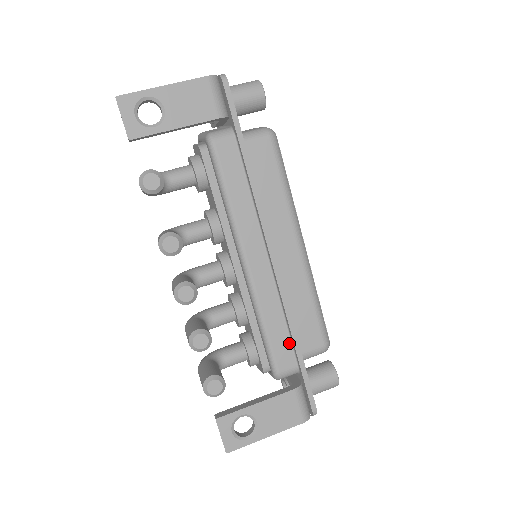
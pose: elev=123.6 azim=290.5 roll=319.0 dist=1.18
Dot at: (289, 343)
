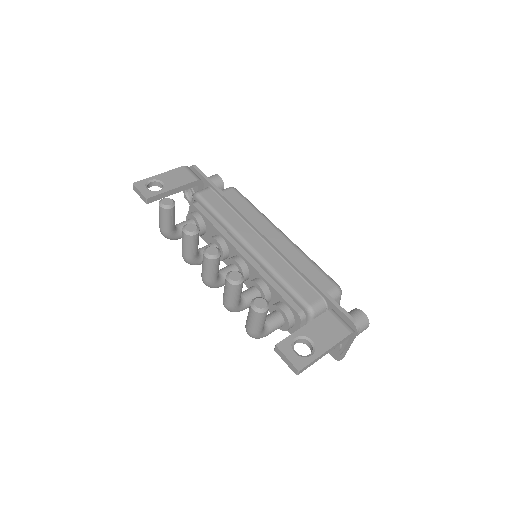
Dot at: (306, 284)
